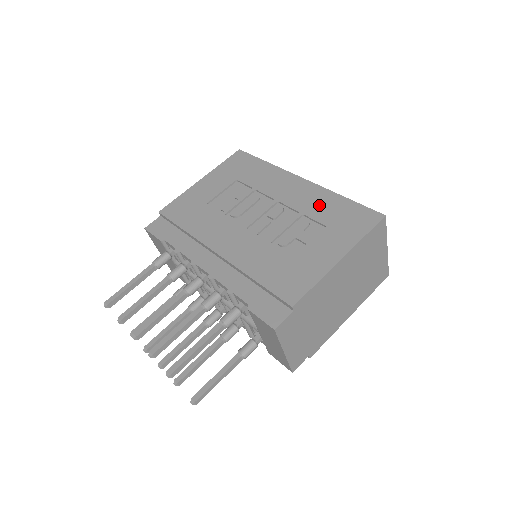
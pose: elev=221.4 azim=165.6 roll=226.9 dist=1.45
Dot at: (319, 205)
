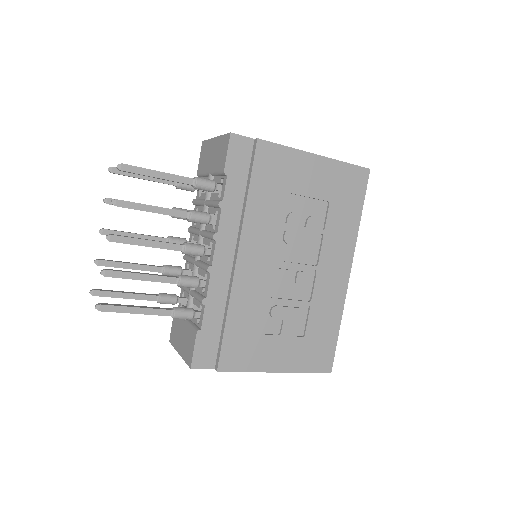
Dot at: (324, 313)
